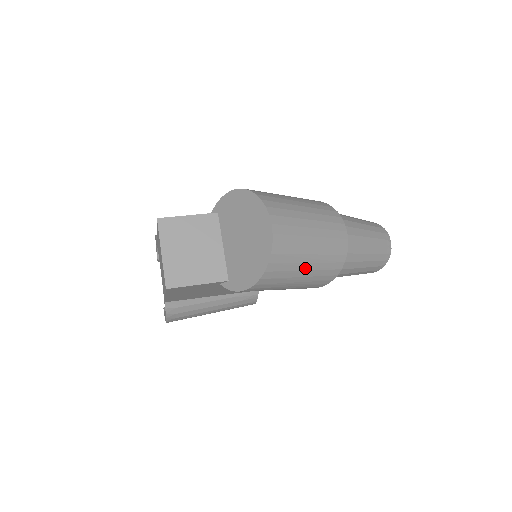
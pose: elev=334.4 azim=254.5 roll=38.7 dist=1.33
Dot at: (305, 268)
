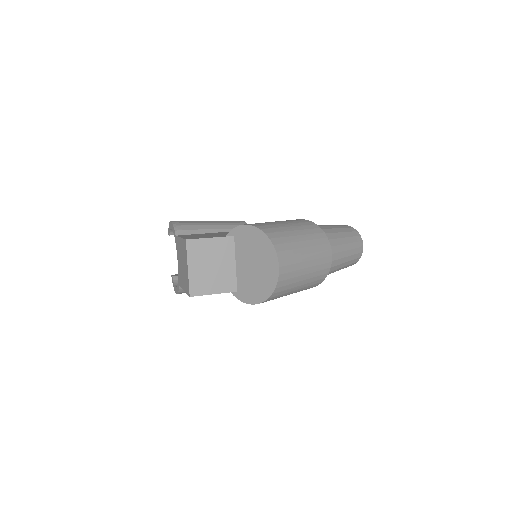
Dot at: (297, 289)
